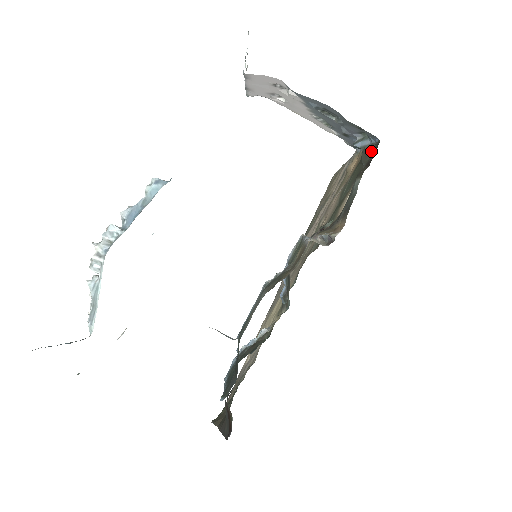
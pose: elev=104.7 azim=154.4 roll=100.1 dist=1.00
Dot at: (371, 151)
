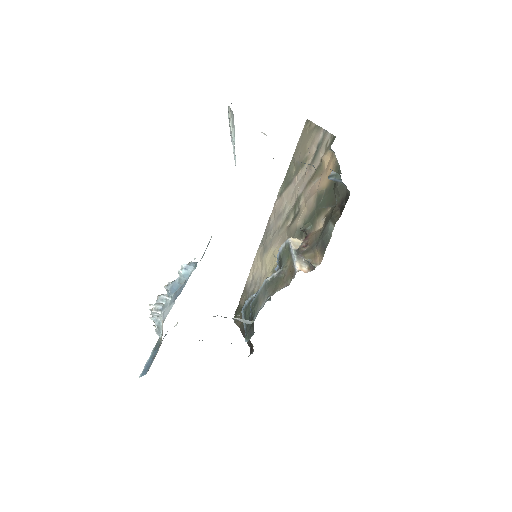
Dot at: (343, 193)
